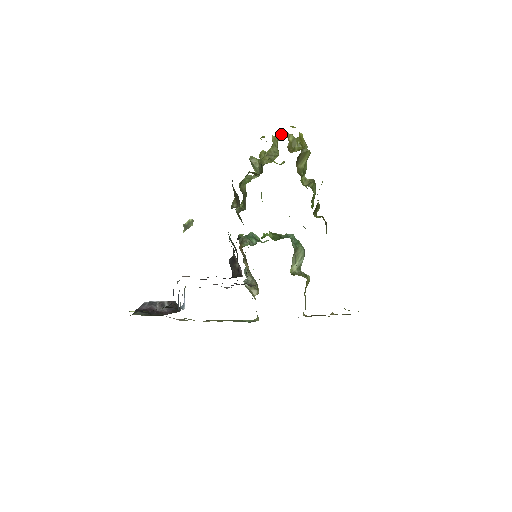
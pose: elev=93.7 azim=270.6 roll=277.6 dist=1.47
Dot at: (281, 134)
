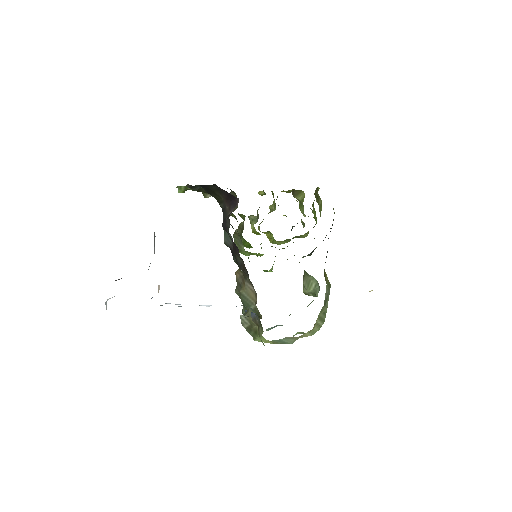
Dot at: occluded
